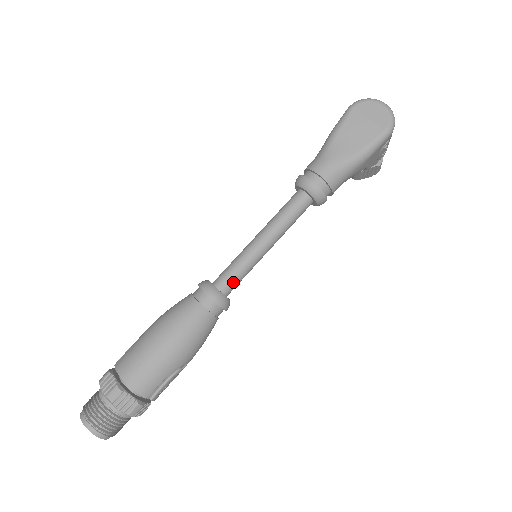
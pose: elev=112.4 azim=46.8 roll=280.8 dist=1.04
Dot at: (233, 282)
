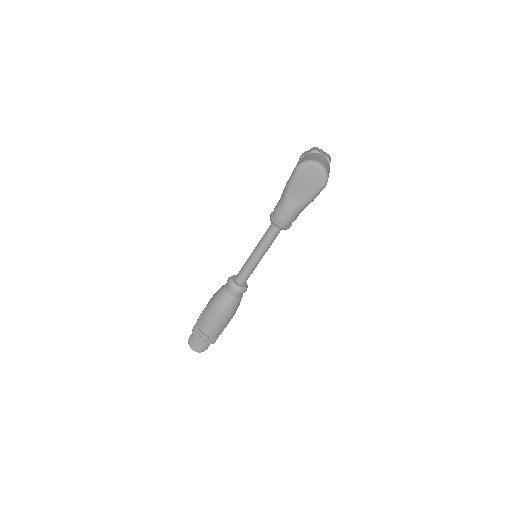
Dot at: (246, 279)
